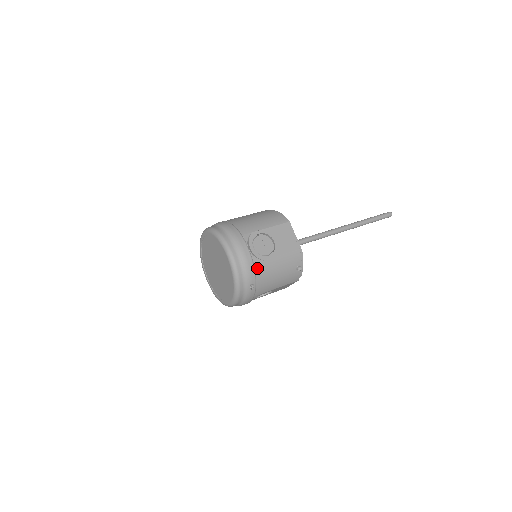
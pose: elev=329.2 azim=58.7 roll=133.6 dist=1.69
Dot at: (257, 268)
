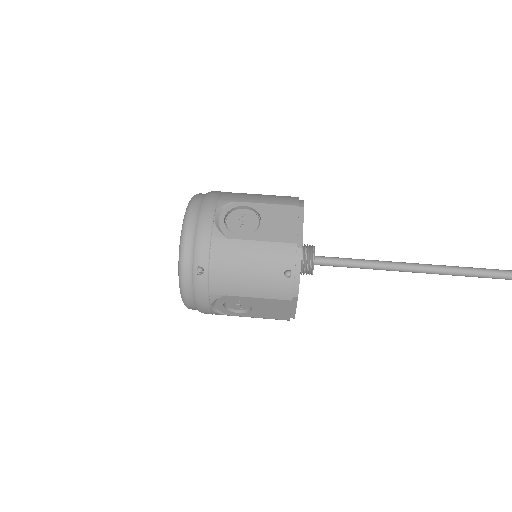
Dot at: (215, 245)
